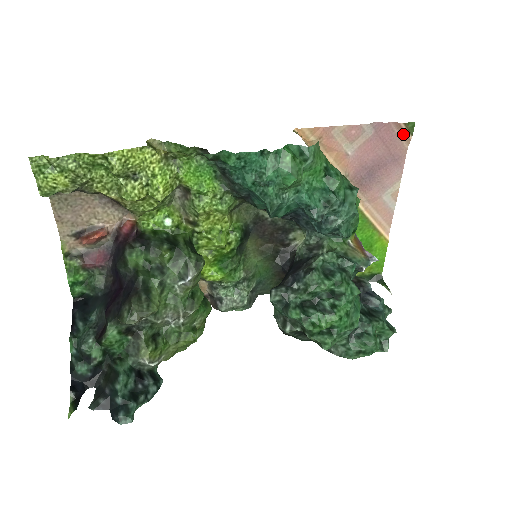
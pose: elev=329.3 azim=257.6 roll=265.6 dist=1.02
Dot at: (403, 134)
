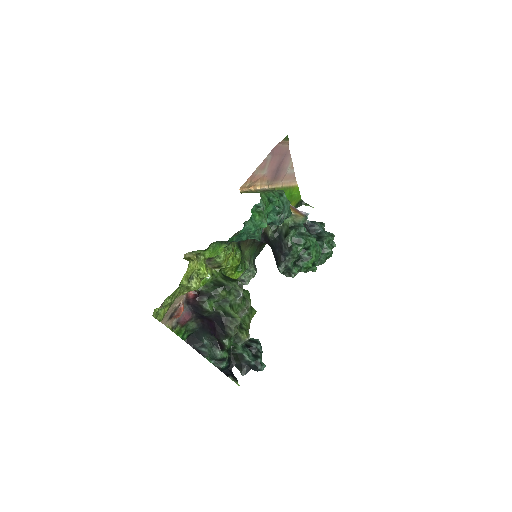
Dot at: (284, 143)
